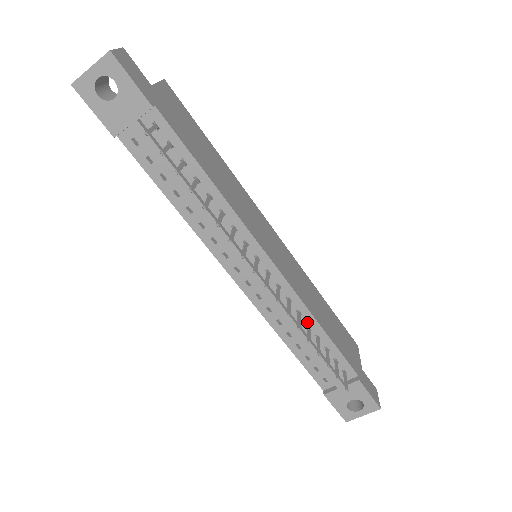
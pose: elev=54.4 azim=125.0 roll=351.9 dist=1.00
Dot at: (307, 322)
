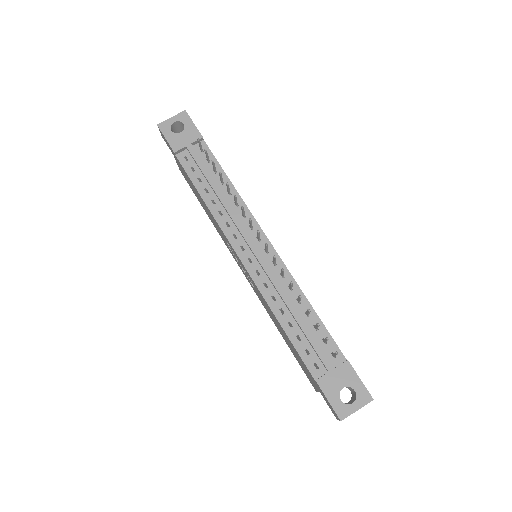
Dot at: (297, 299)
